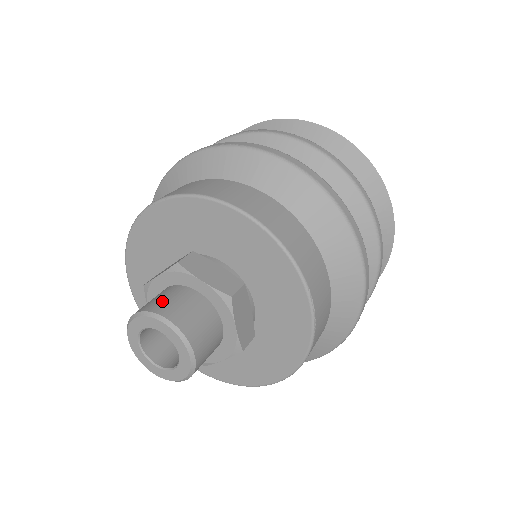
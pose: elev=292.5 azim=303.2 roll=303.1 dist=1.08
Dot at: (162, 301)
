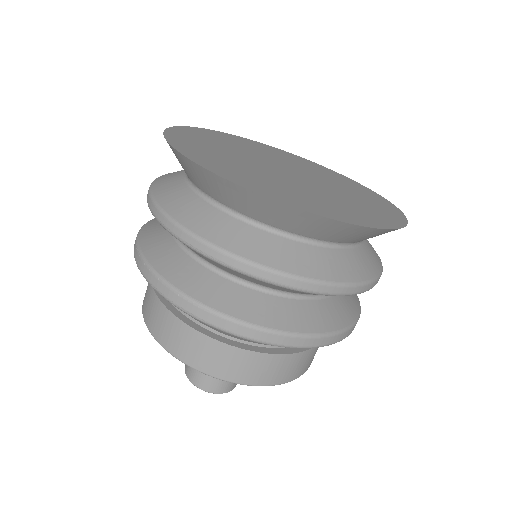
Dot at: (201, 377)
